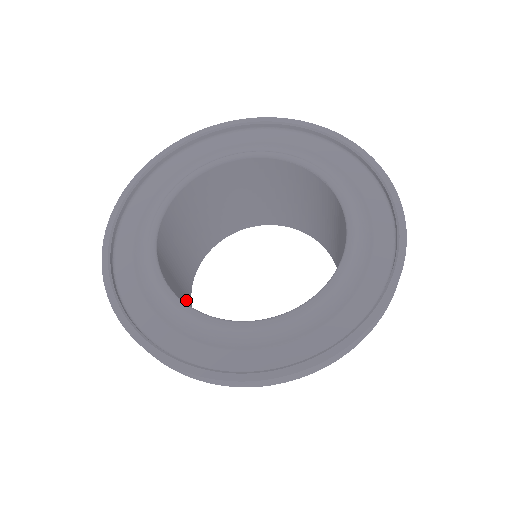
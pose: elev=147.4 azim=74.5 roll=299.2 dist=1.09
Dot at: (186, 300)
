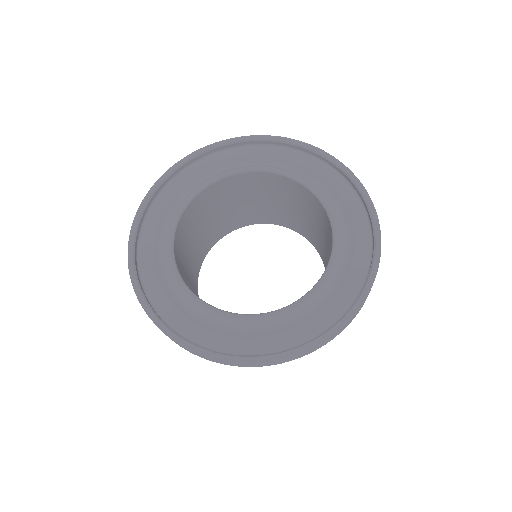
Dot at: (195, 266)
